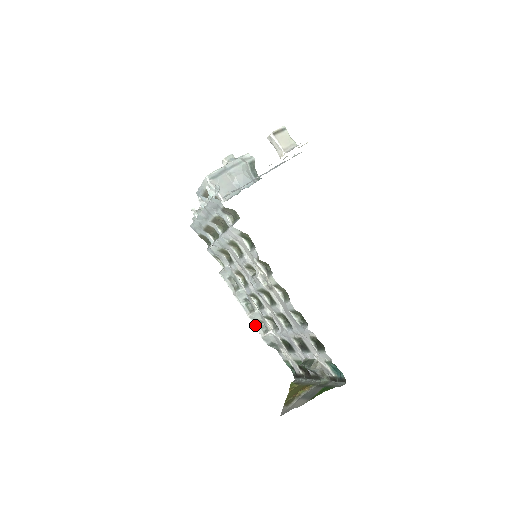
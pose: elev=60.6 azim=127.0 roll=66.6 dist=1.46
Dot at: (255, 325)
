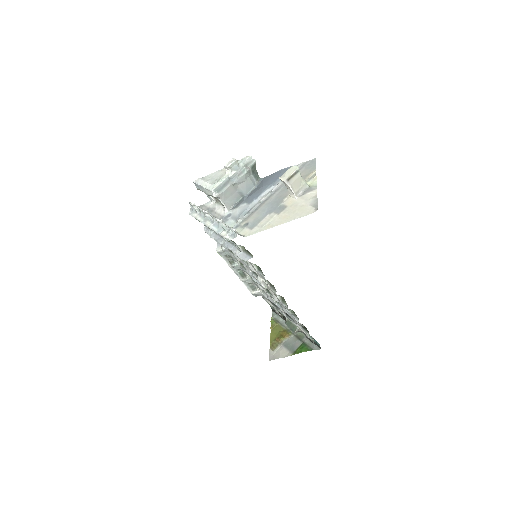
Dot at: (246, 285)
